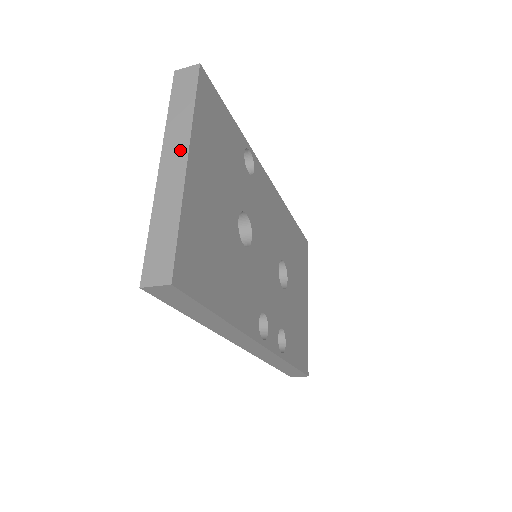
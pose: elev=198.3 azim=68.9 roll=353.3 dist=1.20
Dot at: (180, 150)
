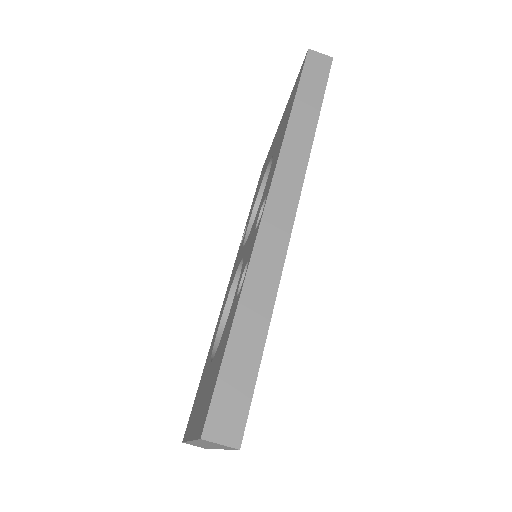
Dot at: occluded
